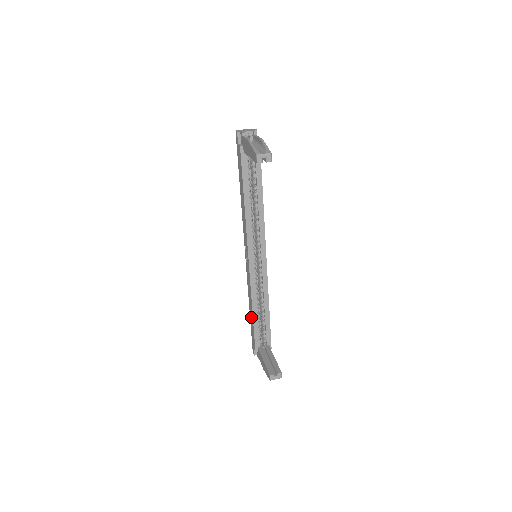
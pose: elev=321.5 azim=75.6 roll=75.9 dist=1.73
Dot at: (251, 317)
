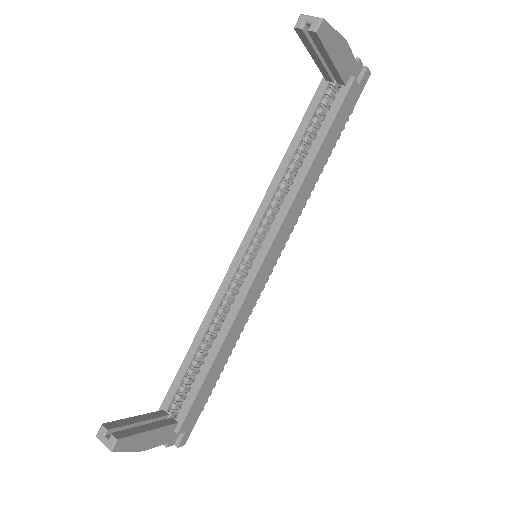
Dot at: occluded
